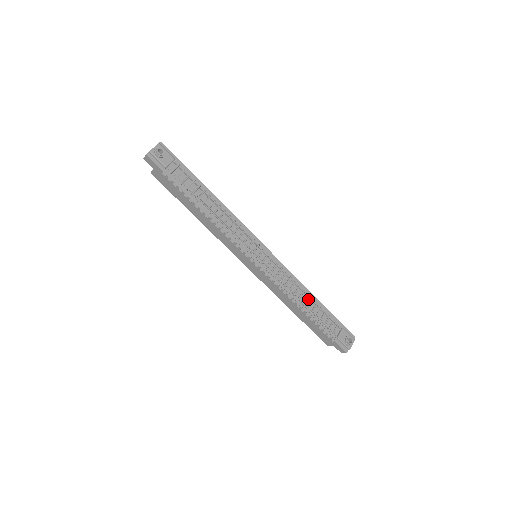
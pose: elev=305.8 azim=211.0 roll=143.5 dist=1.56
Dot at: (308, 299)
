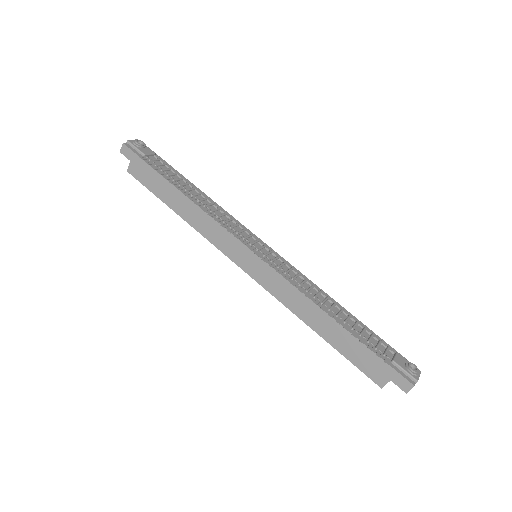
Dot at: (335, 308)
